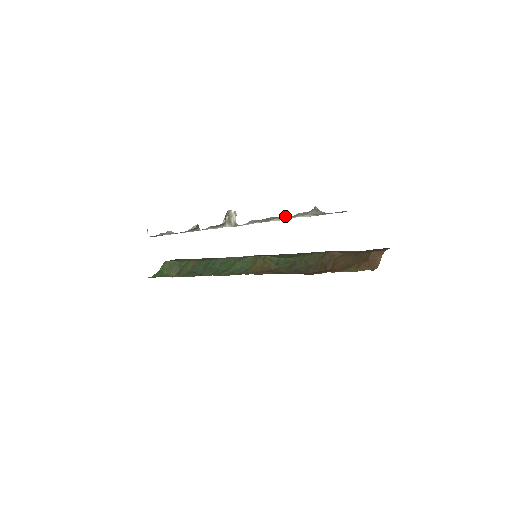
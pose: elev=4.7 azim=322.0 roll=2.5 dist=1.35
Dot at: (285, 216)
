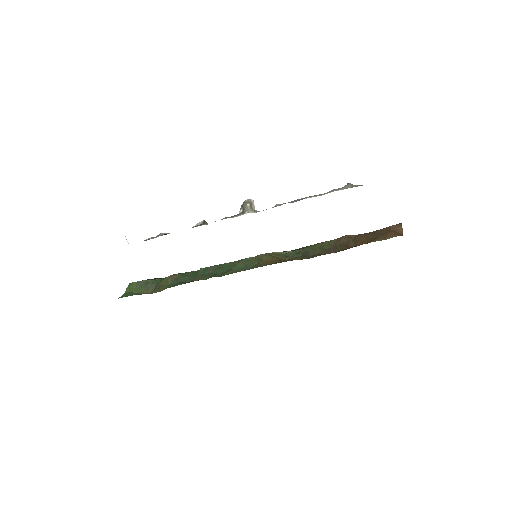
Dot at: occluded
